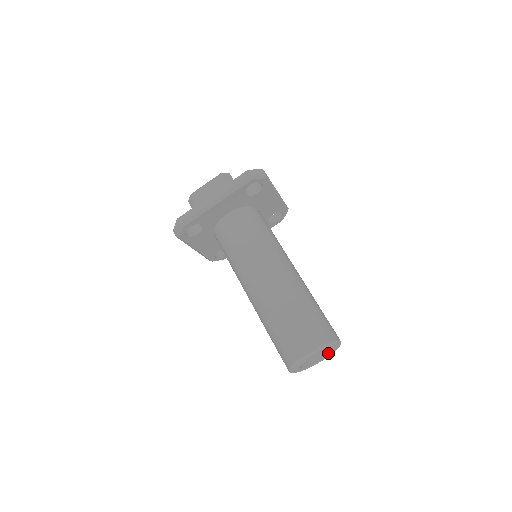
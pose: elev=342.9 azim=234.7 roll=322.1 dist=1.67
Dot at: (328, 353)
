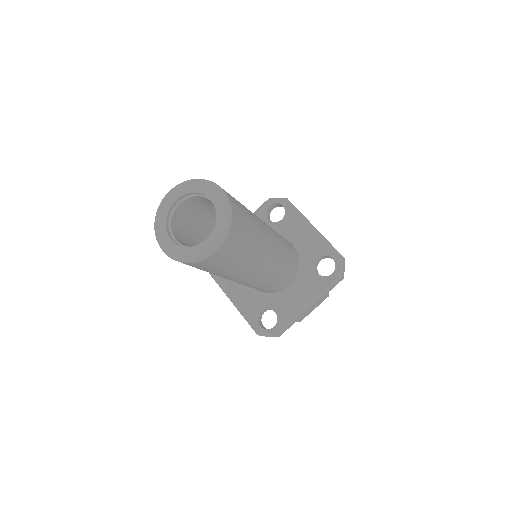
Dot at: (216, 223)
